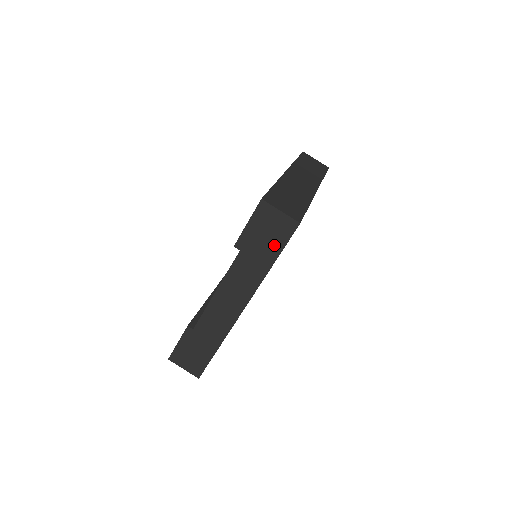
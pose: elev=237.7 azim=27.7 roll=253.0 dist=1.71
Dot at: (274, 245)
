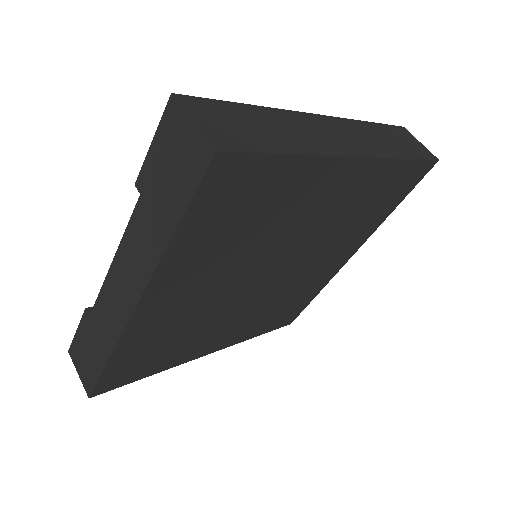
Dot at: (178, 192)
